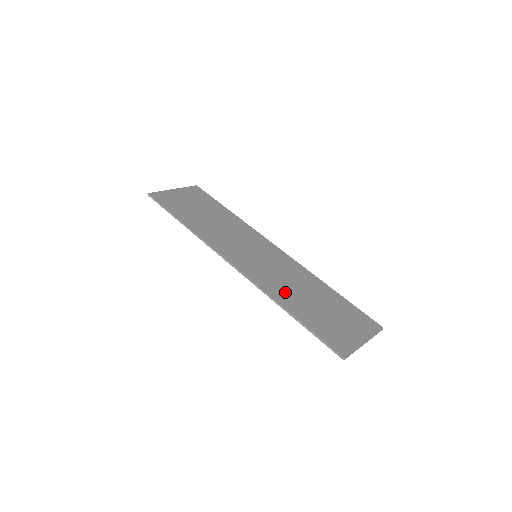
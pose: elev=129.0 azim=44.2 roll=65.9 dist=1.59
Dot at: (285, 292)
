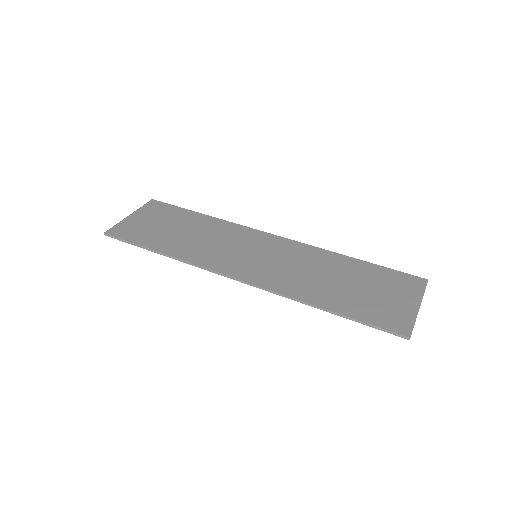
Dot at: (308, 286)
